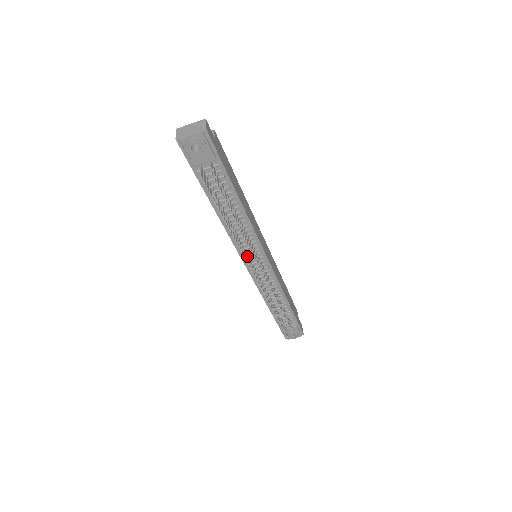
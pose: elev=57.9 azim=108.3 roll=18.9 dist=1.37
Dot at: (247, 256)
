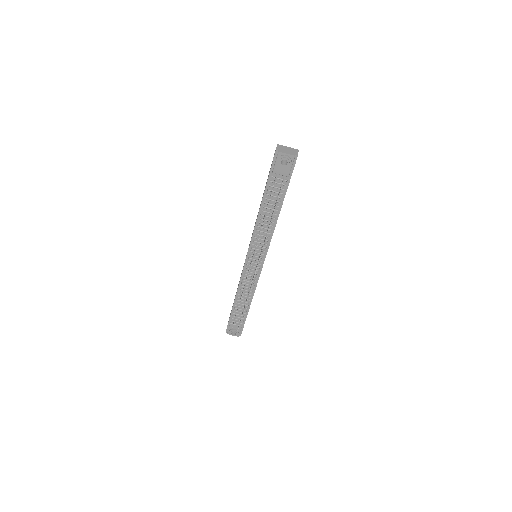
Dot at: occluded
